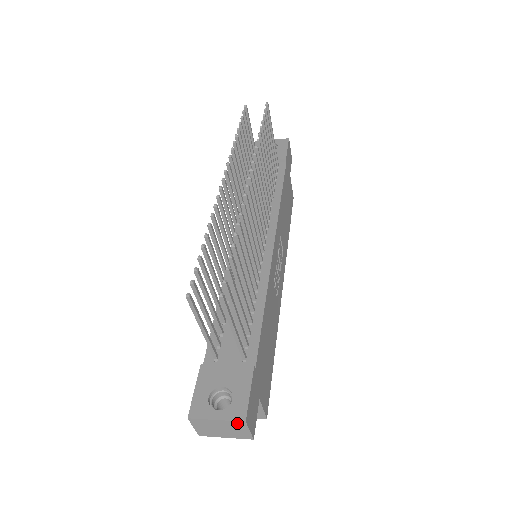
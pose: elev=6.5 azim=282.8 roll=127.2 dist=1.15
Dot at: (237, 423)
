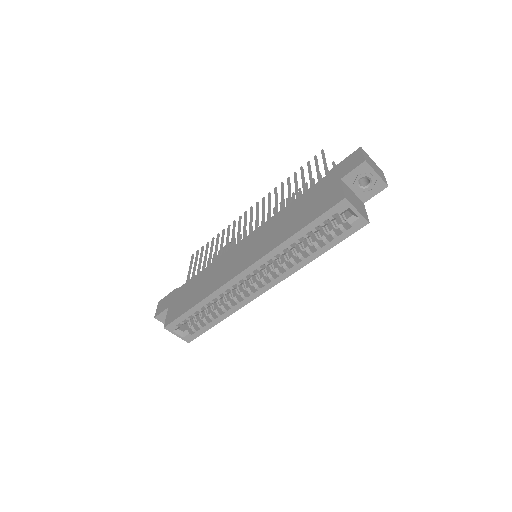
Dot at: (380, 169)
